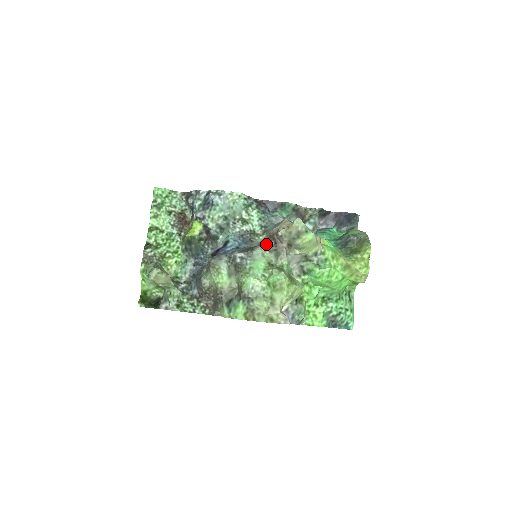
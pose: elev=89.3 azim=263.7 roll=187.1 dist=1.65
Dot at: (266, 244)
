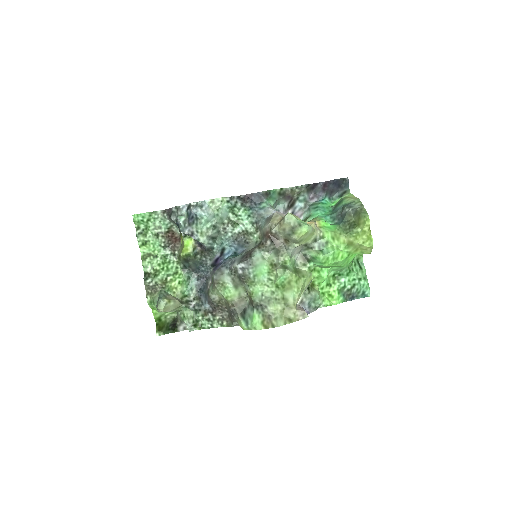
Dot at: (263, 245)
